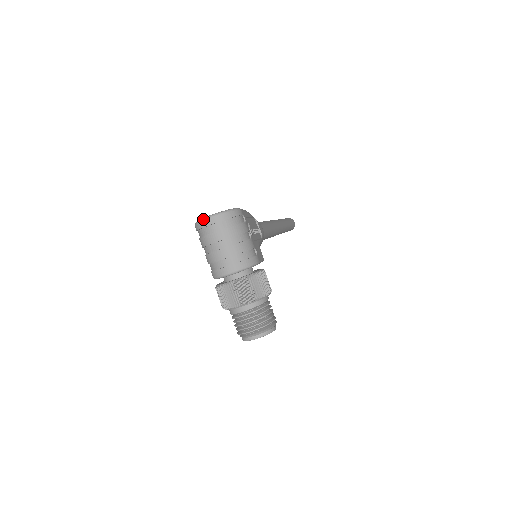
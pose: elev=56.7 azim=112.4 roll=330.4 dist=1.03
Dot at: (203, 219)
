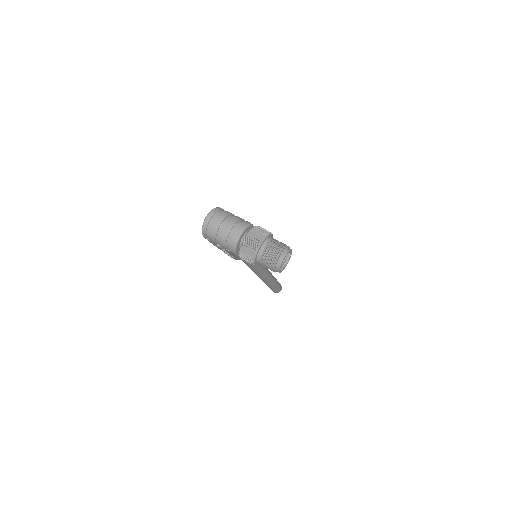
Dot at: (203, 222)
